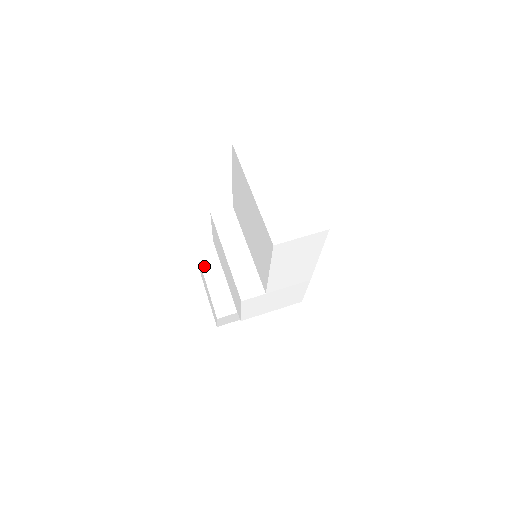
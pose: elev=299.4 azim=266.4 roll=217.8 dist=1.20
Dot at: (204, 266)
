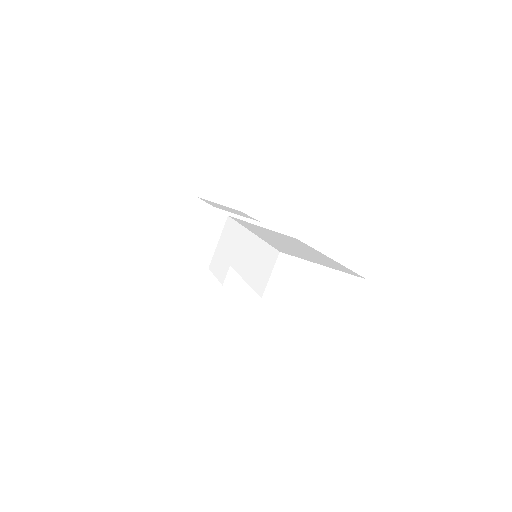
Dot at: (198, 268)
